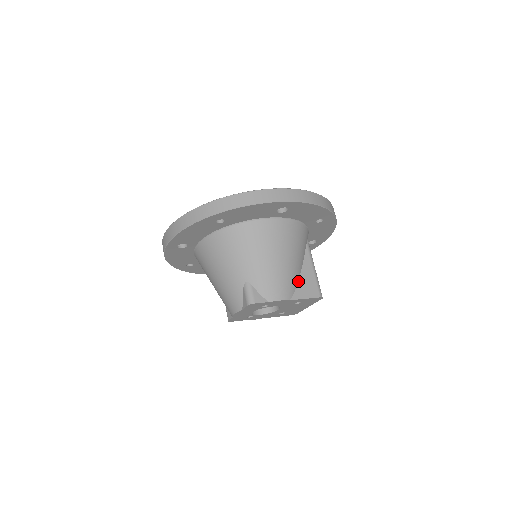
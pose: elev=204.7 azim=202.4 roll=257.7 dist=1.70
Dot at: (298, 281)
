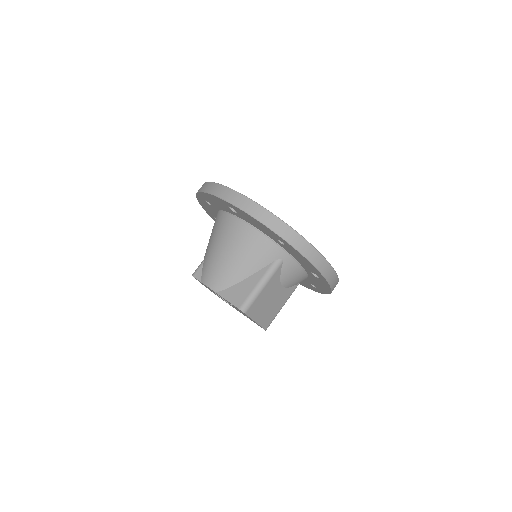
Dot at: (236, 284)
